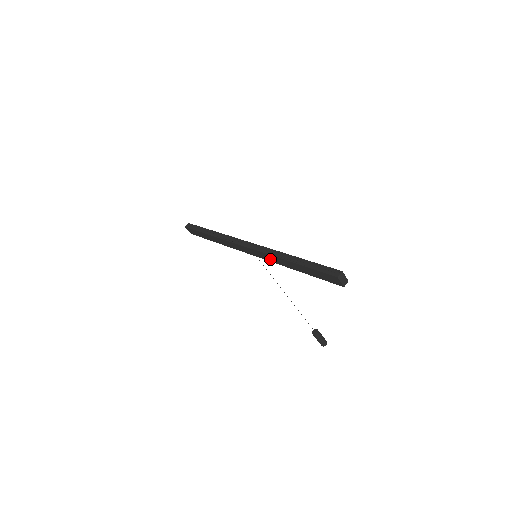
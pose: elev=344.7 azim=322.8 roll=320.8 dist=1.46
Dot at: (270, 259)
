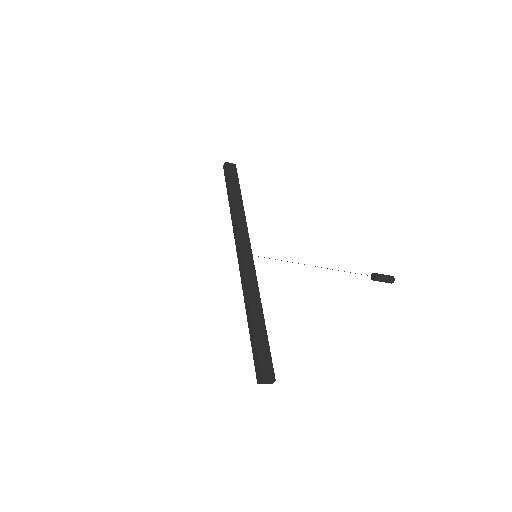
Dot at: occluded
